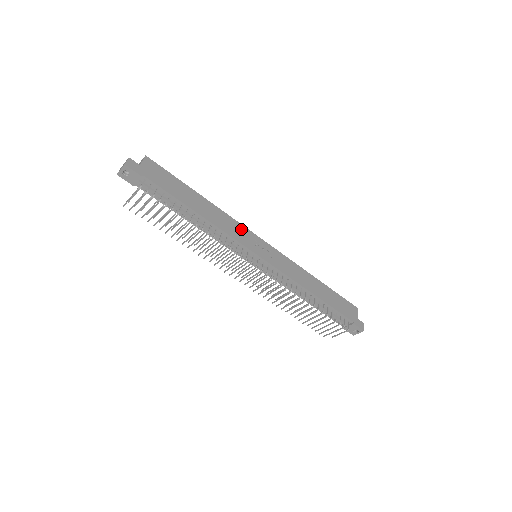
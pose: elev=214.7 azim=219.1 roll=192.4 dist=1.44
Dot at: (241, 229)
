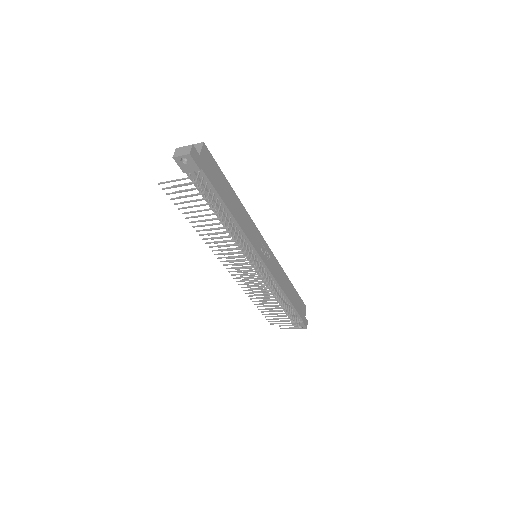
Dot at: (255, 231)
